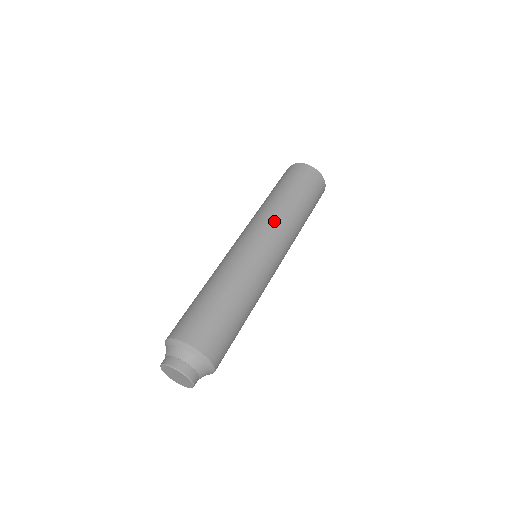
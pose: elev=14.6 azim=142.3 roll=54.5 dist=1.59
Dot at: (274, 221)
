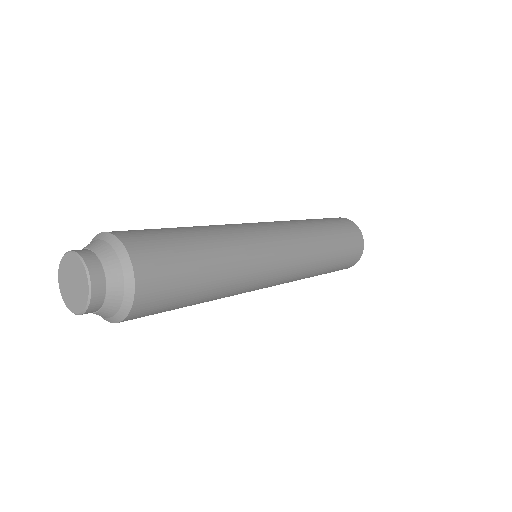
Dot at: occluded
